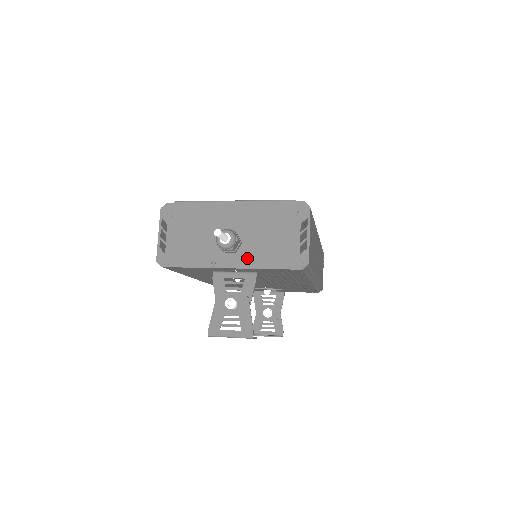
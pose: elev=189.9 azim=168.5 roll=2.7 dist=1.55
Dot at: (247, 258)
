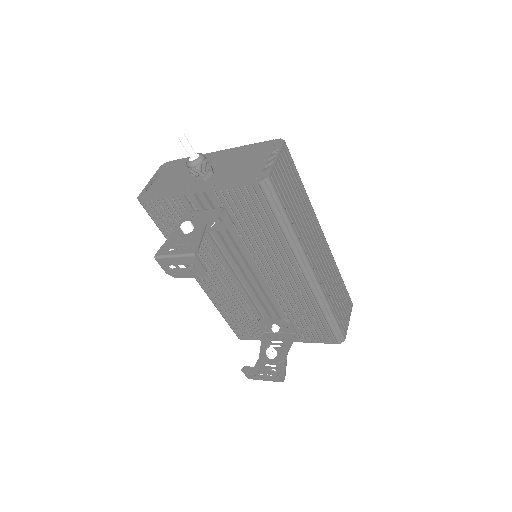
Dot at: (213, 183)
